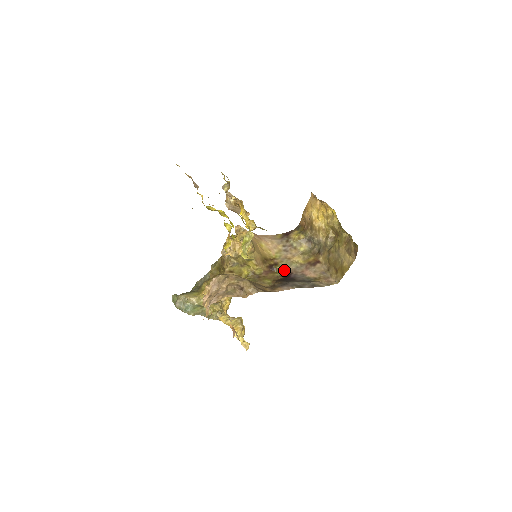
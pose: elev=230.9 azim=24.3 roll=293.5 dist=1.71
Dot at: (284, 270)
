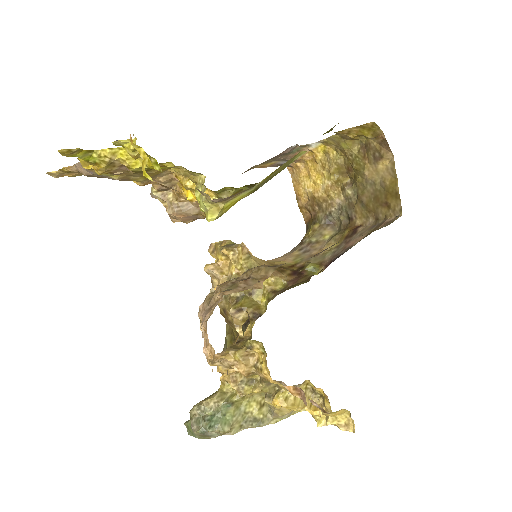
Dot at: (318, 266)
